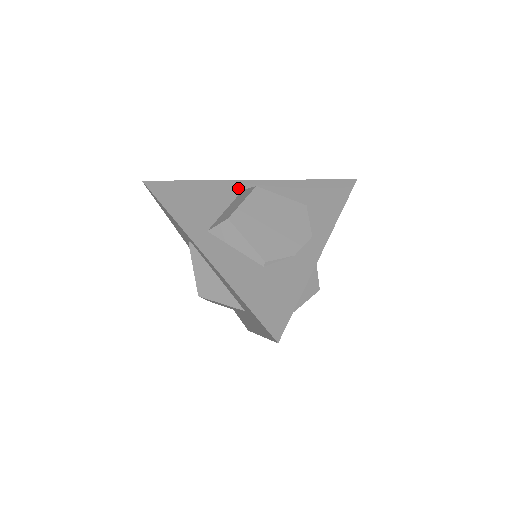
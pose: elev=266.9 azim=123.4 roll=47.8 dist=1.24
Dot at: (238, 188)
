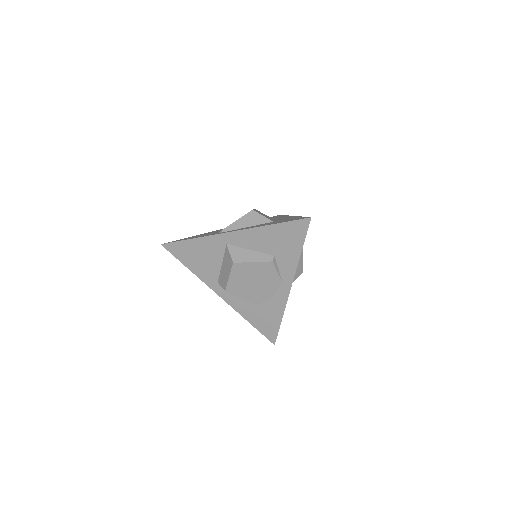
Dot at: (223, 243)
